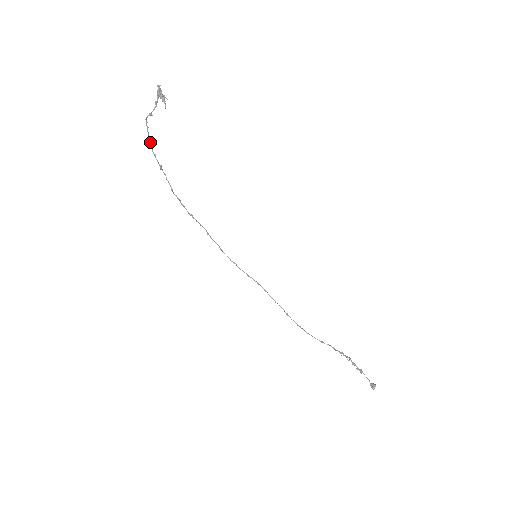
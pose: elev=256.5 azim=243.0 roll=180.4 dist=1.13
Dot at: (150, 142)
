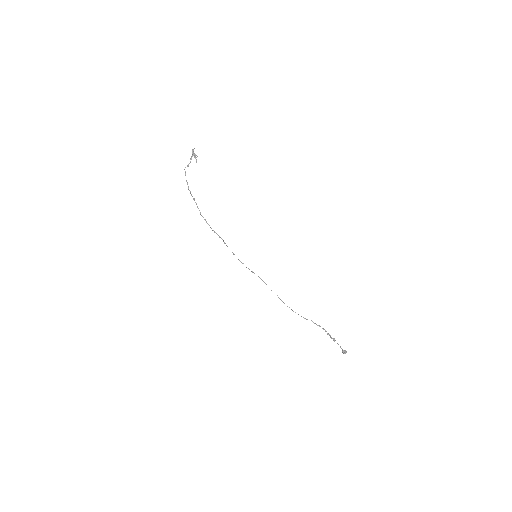
Dot at: (187, 183)
